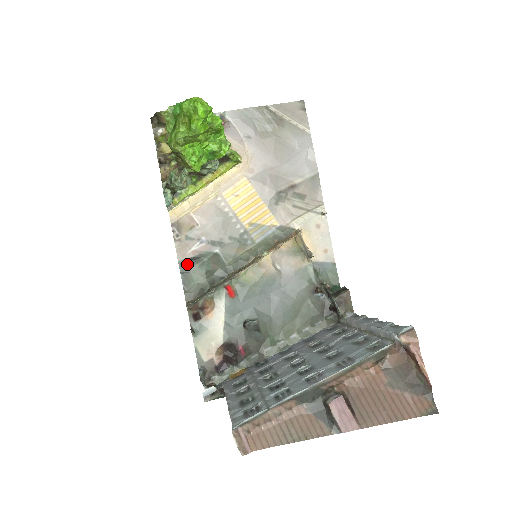
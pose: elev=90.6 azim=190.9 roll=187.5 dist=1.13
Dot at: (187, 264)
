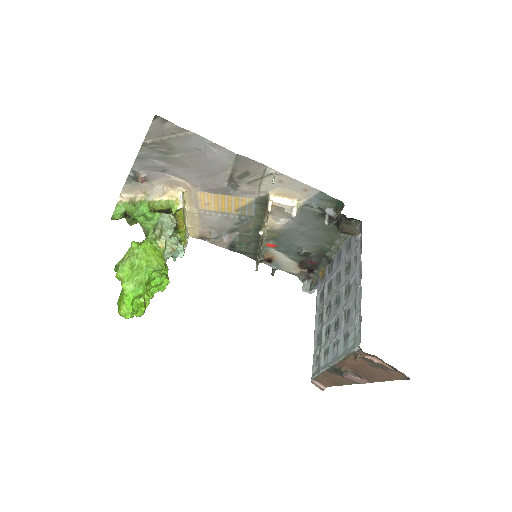
Dot at: (232, 248)
